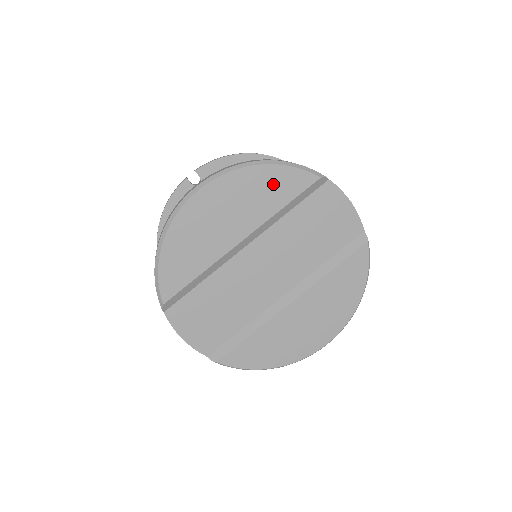
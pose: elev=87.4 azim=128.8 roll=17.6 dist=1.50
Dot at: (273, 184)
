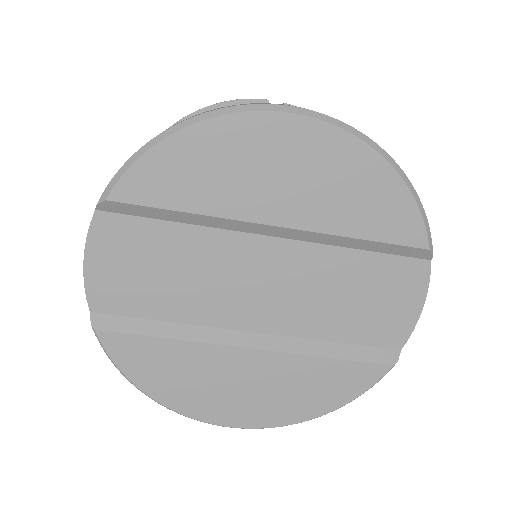
Dot at: (378, 201)
